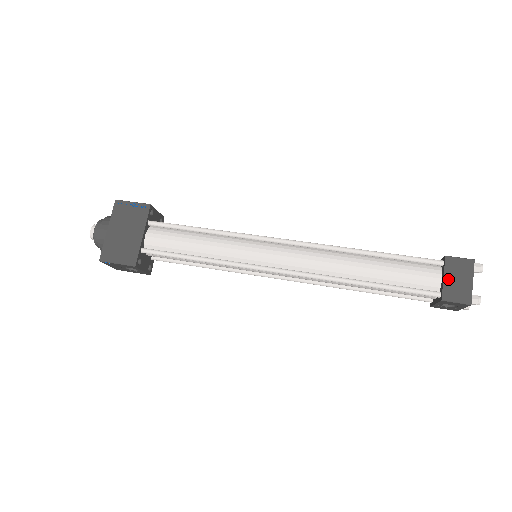
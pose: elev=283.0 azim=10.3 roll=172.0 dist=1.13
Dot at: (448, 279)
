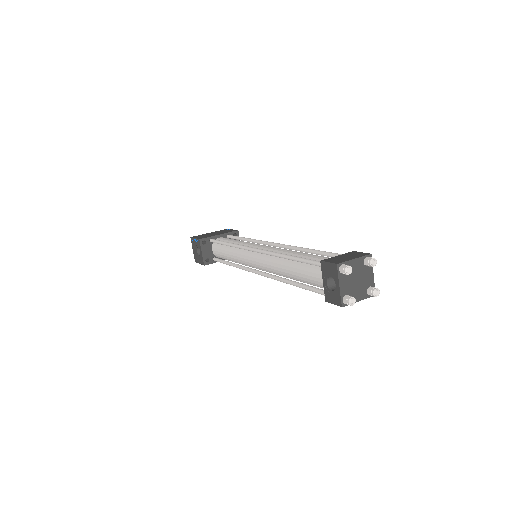
Dot at: (339, 256)
